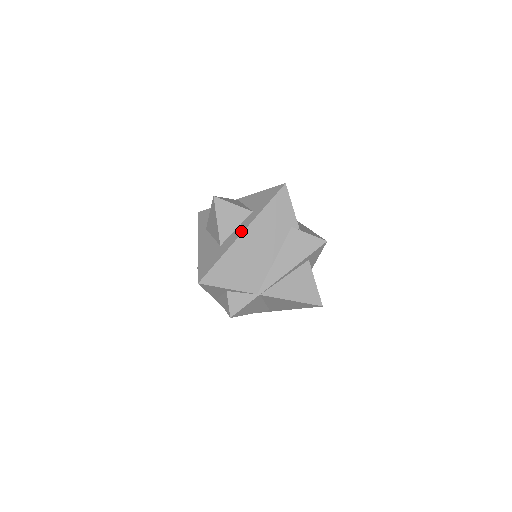
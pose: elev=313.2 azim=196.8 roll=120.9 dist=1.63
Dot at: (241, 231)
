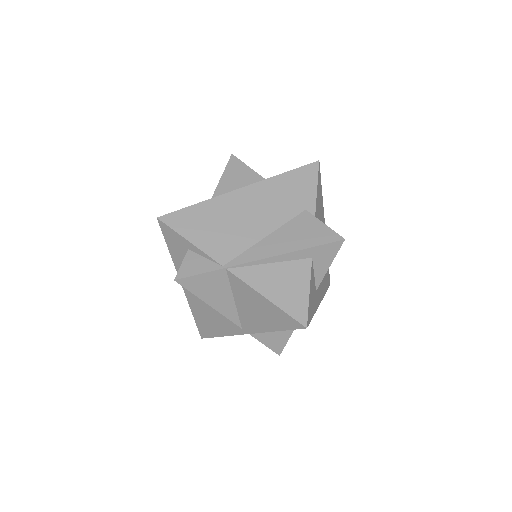
Dot at: (240, 188)
